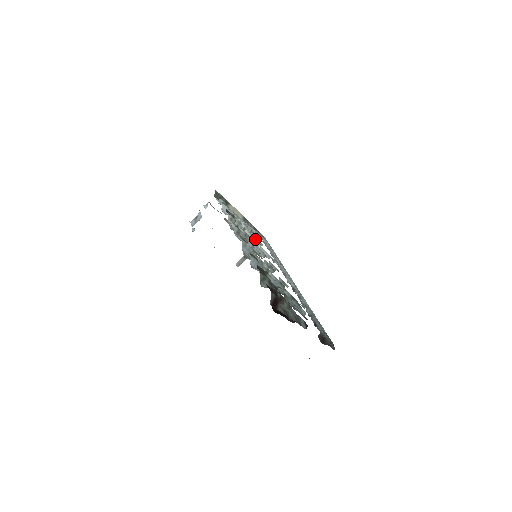
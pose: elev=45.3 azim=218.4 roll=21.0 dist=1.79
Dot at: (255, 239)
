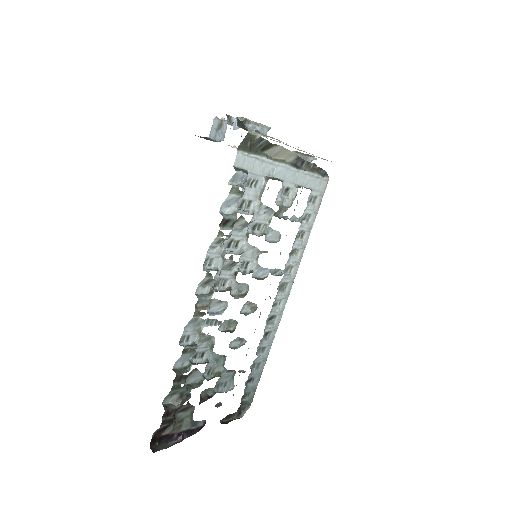
Dot at: (270, 233)
